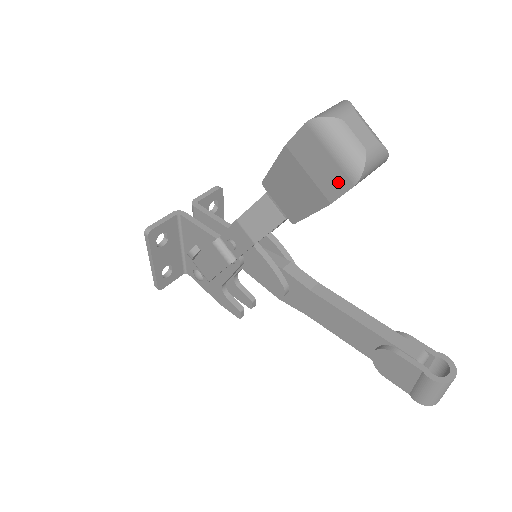
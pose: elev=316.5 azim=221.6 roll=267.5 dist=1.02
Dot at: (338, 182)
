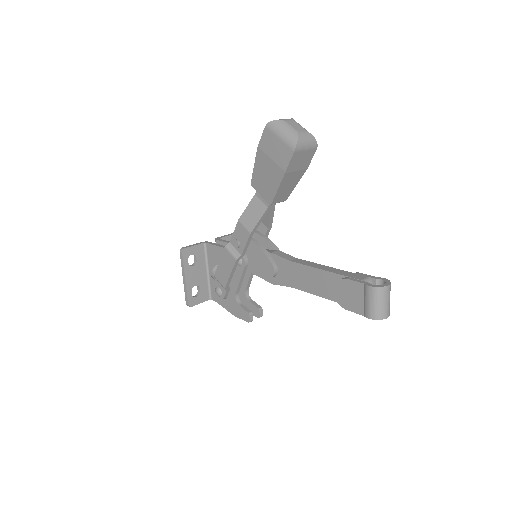
Dot at: (286, 154)
